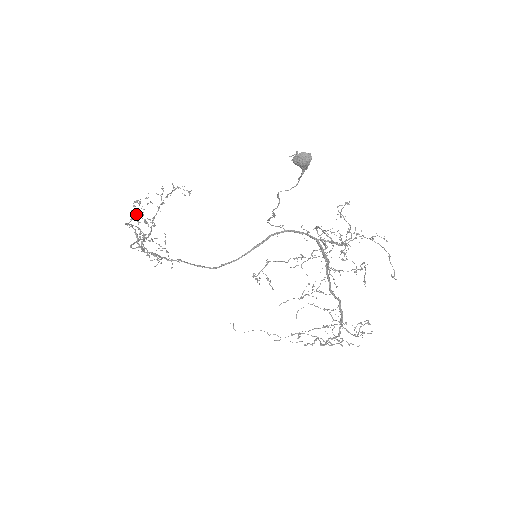
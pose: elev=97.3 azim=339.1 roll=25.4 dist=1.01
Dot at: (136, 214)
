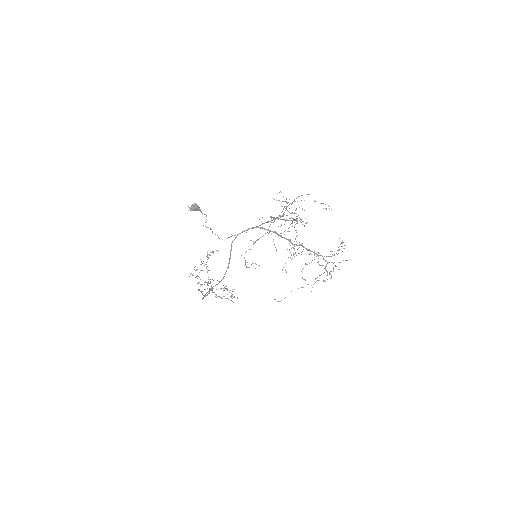
Dot at: (204, 282)
